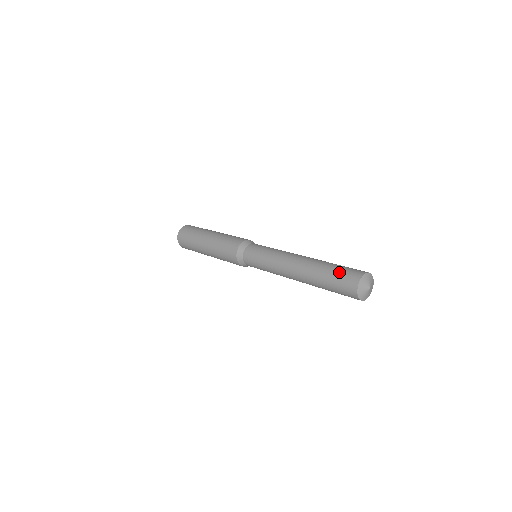
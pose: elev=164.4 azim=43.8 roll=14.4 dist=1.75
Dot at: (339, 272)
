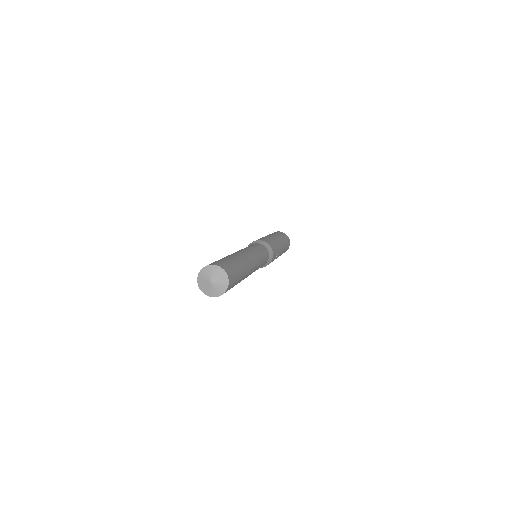
Dot at: occluded
